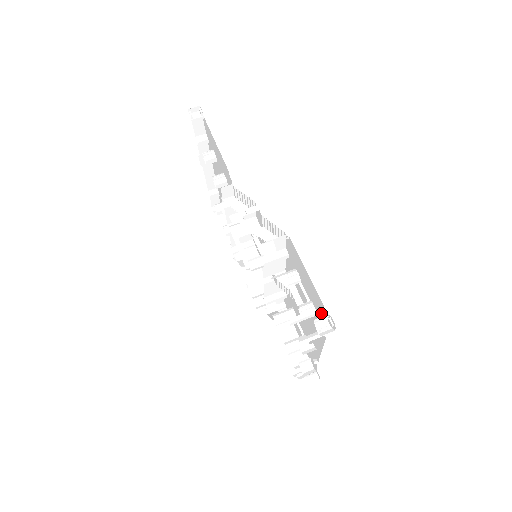
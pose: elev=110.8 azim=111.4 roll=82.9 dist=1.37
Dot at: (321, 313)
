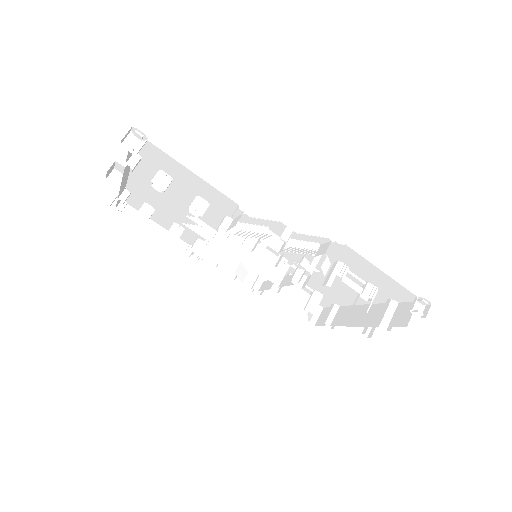
Dot at: (395, 293)
